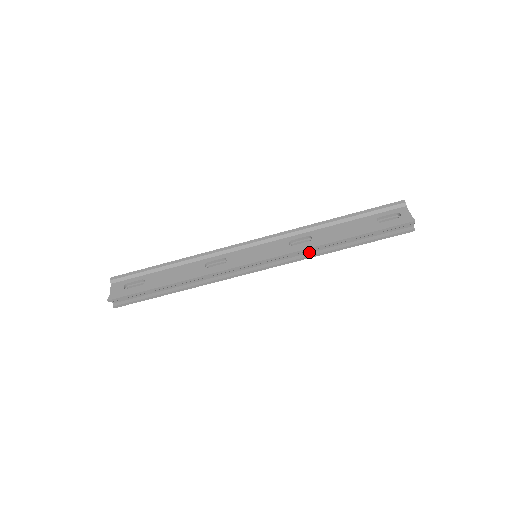
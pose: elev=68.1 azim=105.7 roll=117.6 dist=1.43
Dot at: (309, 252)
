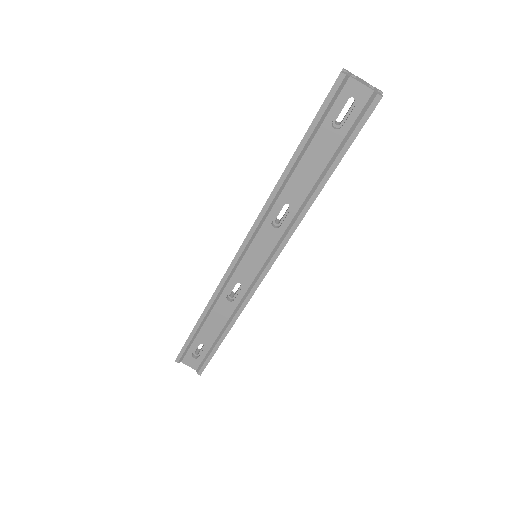
Dot at: occluded
